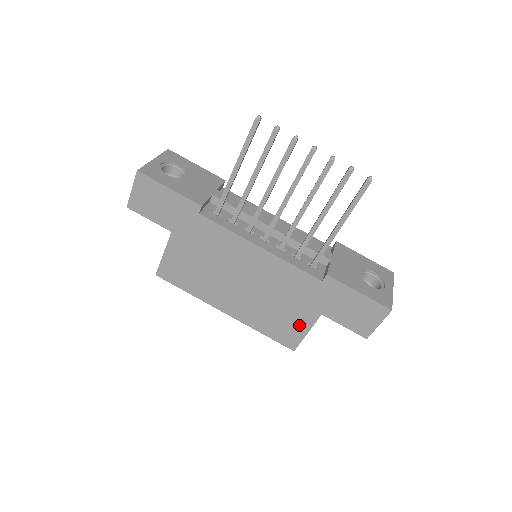
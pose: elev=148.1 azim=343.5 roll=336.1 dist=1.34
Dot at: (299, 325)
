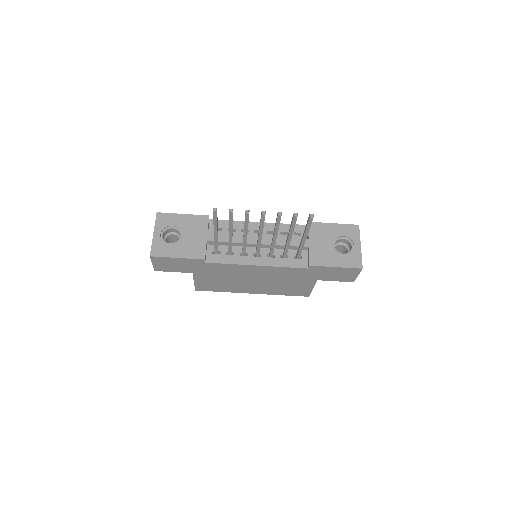
Dot at: (305, 287)
